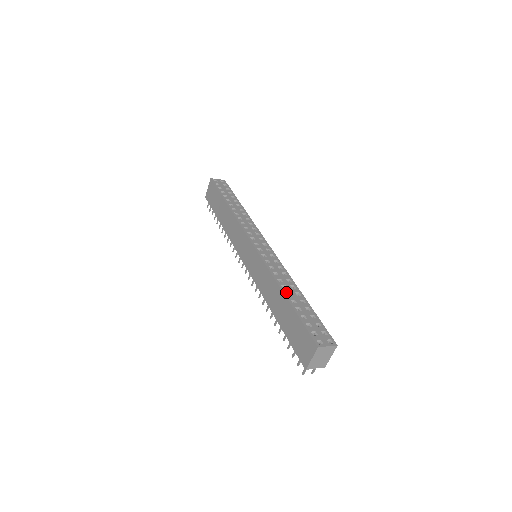
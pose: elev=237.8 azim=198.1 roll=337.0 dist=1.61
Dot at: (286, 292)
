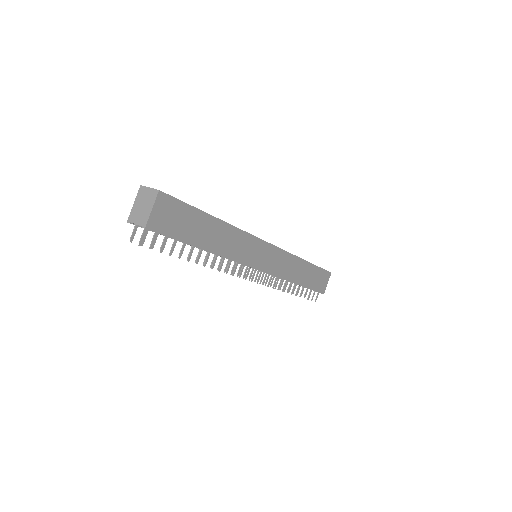
Dot at: occluded
